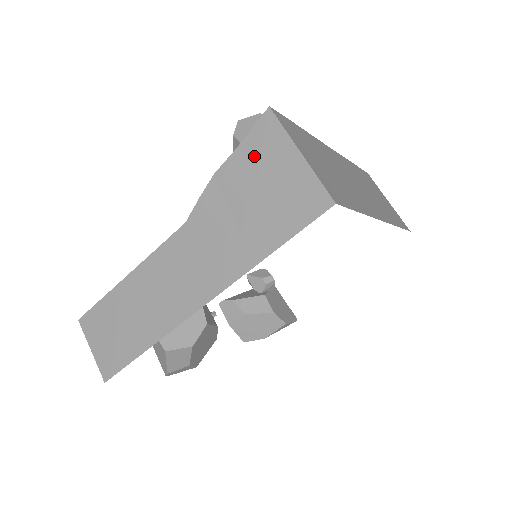
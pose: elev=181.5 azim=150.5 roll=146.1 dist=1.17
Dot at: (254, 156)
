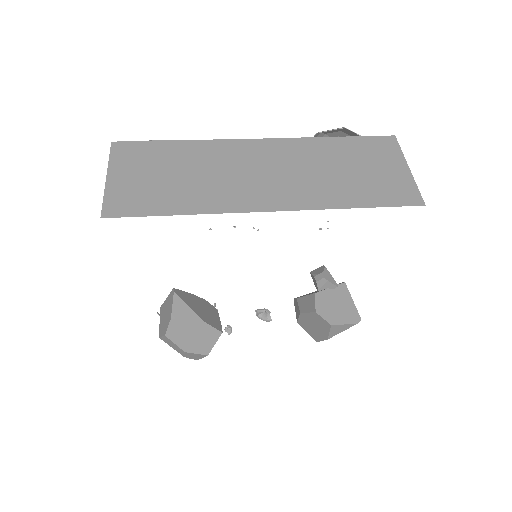
Dot at: occluded
